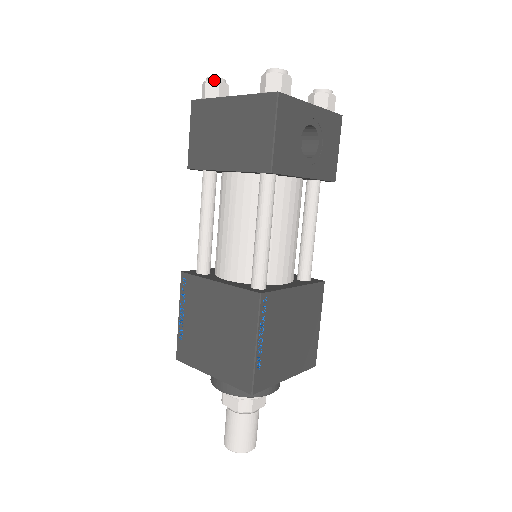
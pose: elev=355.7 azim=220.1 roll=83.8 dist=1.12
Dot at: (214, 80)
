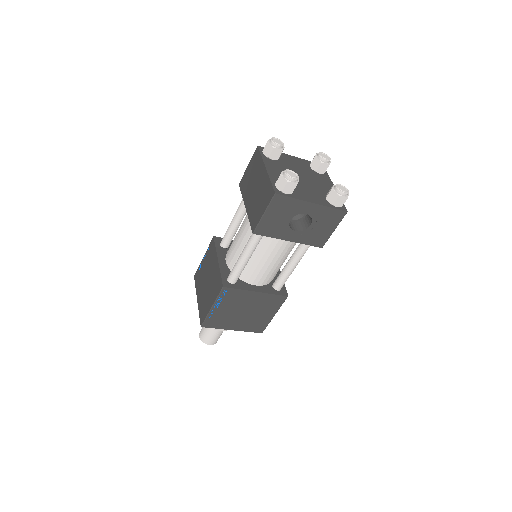
Dot at: (271, 145)
